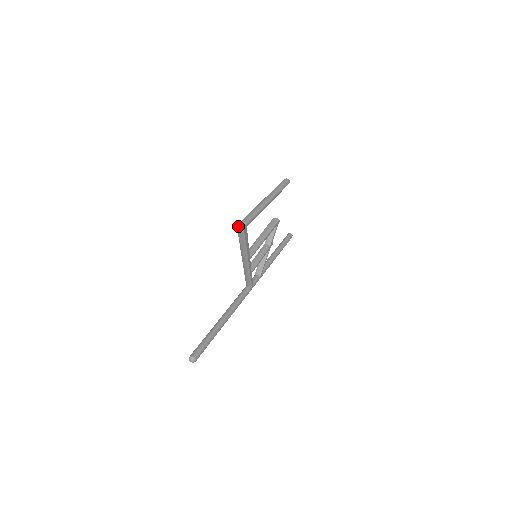
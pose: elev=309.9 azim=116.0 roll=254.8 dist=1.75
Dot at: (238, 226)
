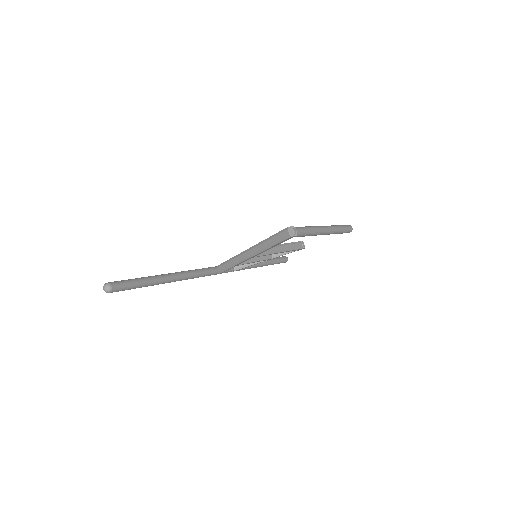
Dot at: (289, 229)
